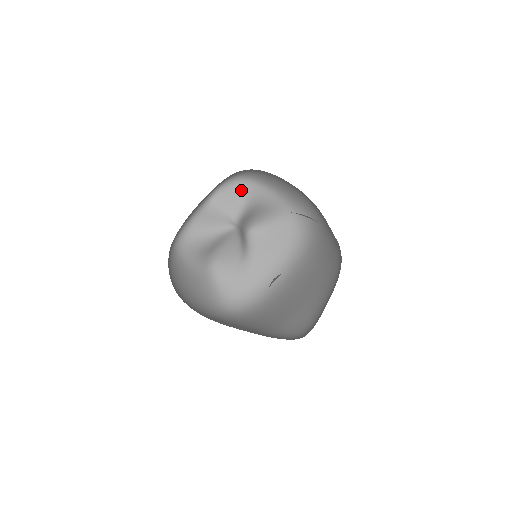
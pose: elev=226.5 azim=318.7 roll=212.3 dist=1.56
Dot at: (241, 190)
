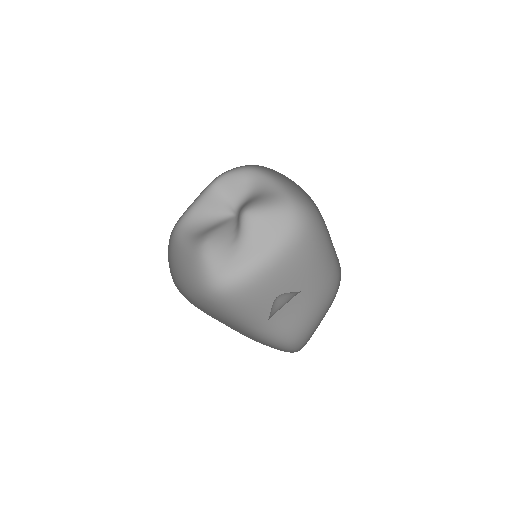
Dot at: (246, 179)
